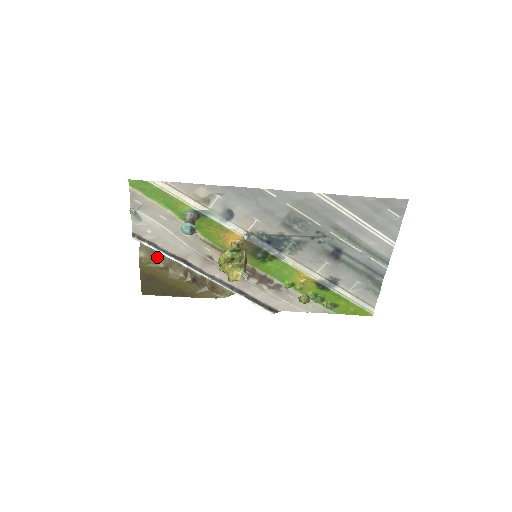
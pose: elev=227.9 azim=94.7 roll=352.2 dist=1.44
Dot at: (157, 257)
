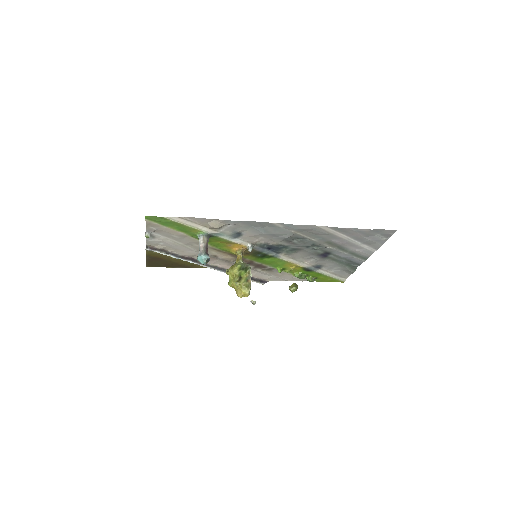
Dot at: occluded
